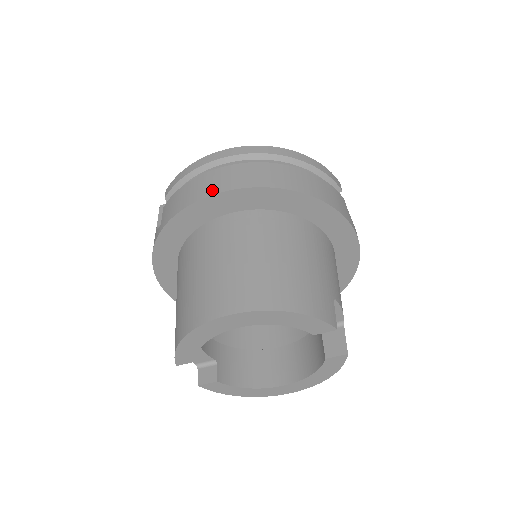
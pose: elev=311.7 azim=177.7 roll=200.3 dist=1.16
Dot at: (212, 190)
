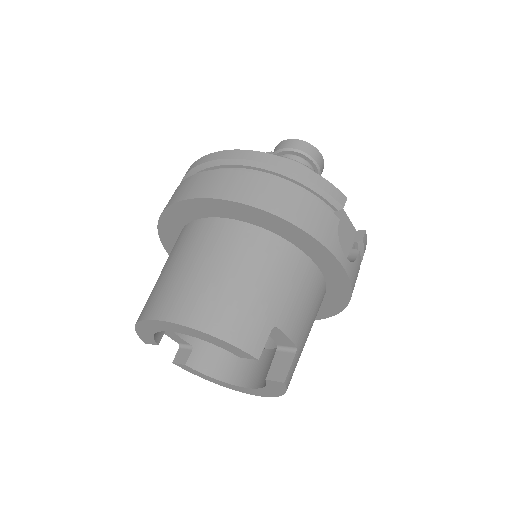
Dot at: (189, 194)
